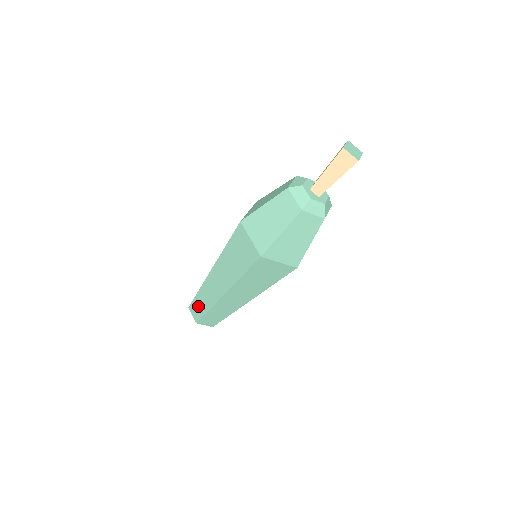
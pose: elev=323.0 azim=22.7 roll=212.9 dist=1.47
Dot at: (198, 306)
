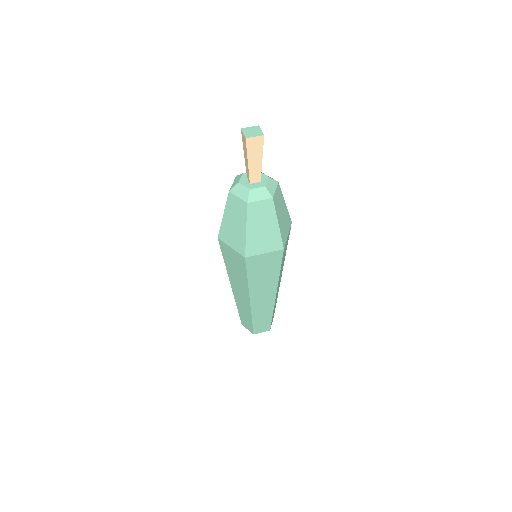
Dot at: occluded
